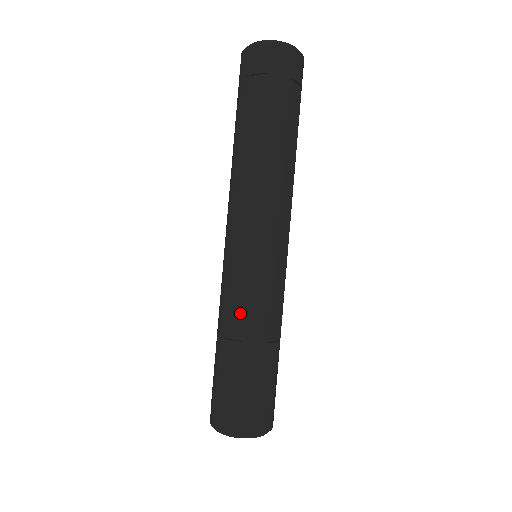
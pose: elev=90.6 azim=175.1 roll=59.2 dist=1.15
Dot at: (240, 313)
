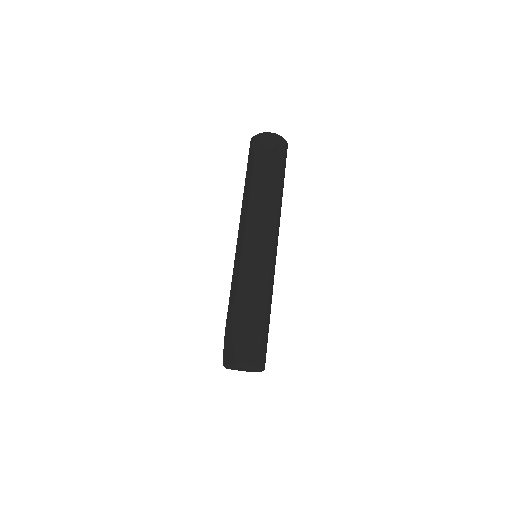
Dot at: (264, 288)
